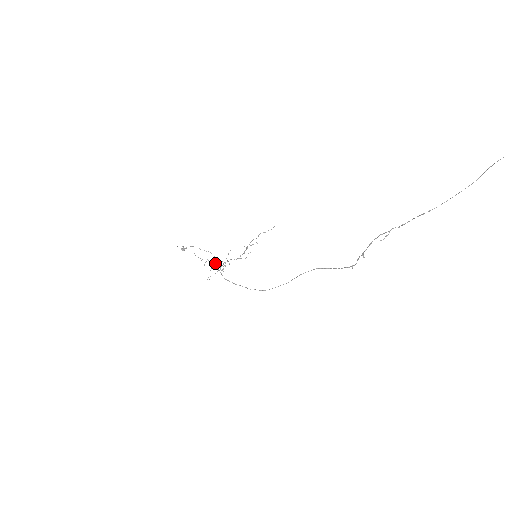
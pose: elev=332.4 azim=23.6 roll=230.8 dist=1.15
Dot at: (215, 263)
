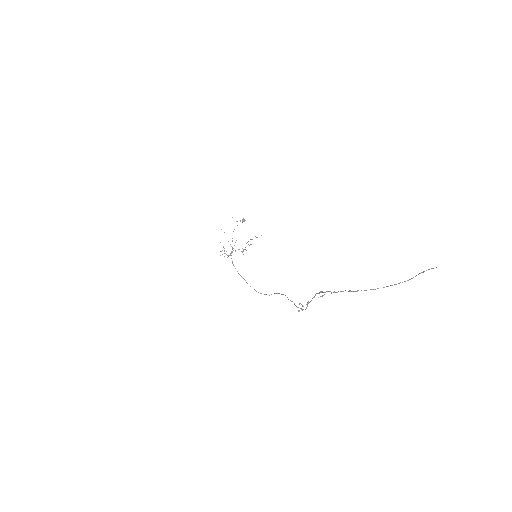
Dot at: occluded
